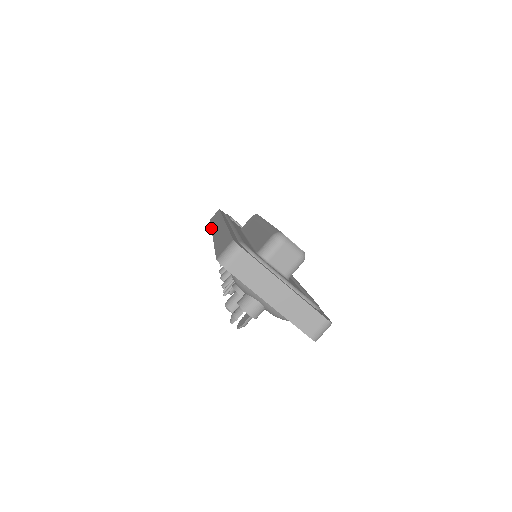
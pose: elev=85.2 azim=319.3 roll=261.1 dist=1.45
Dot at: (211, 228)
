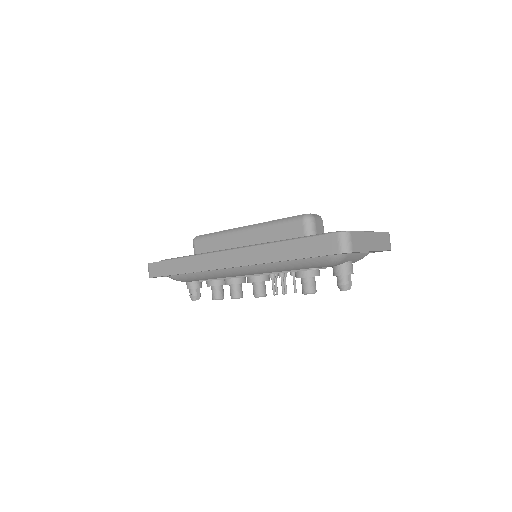
Dot at: (200, 271)
